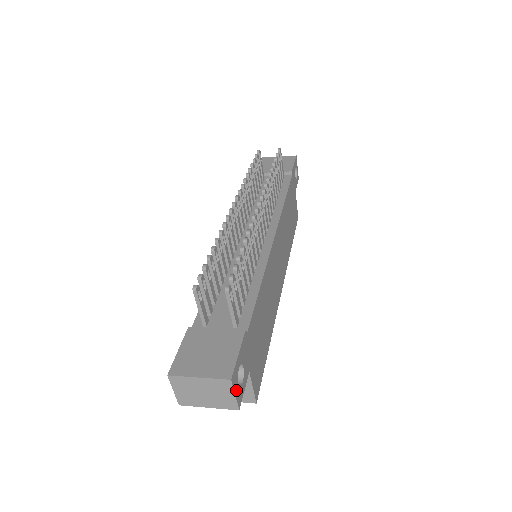
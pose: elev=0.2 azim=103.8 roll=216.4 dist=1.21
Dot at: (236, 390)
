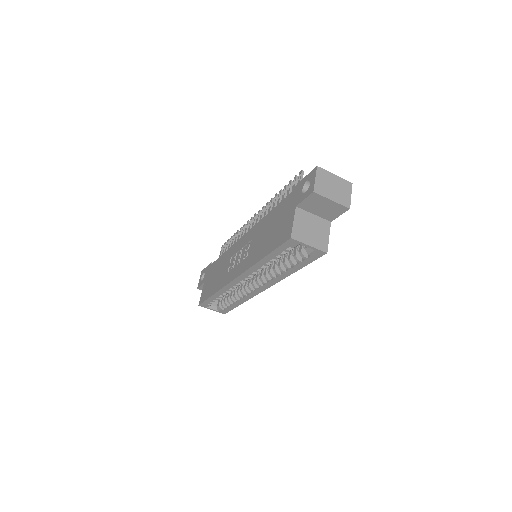
Dot at: (349, 197)
